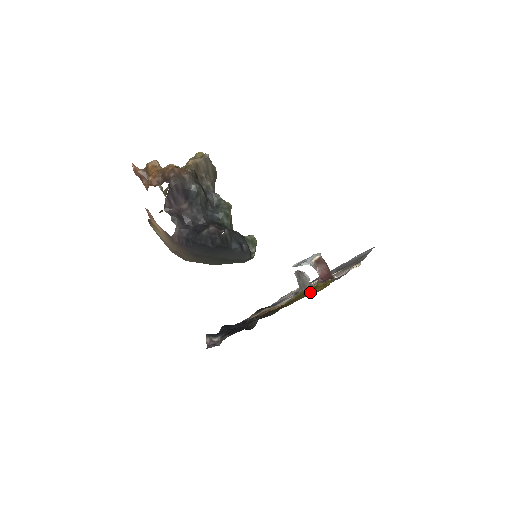
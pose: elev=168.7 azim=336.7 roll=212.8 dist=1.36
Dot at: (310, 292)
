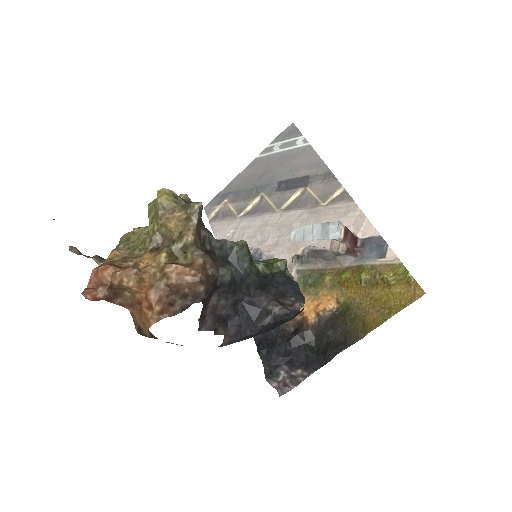
Dot at: (384, 291)
